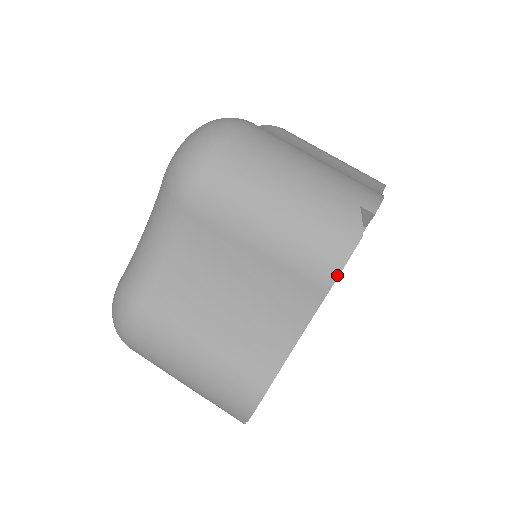
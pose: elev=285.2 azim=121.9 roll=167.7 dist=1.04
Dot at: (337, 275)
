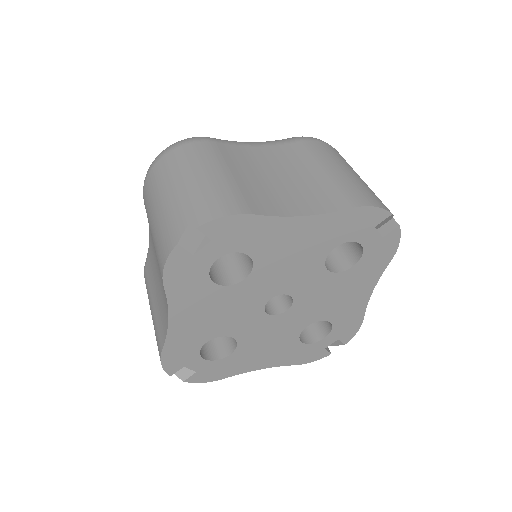
Dot at: (162, 272)
